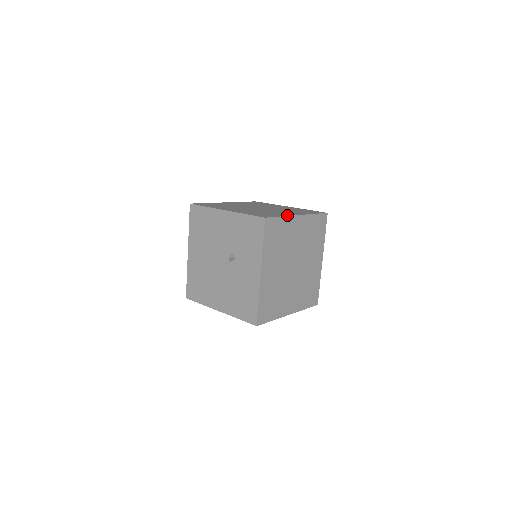
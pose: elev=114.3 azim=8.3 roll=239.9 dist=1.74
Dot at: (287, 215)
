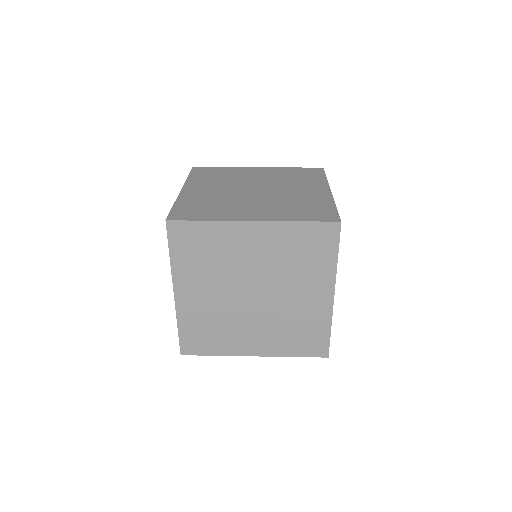
Dot at: (226, 218)
